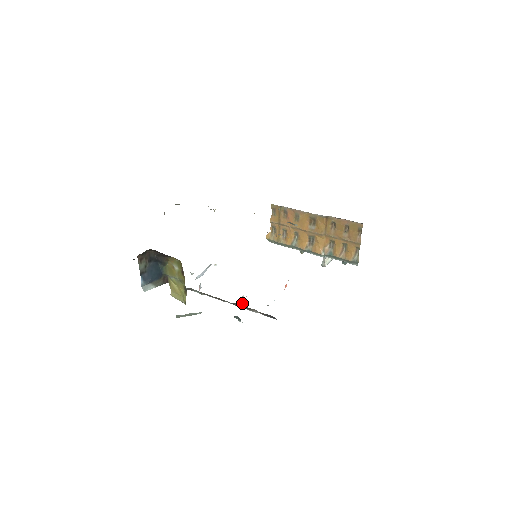
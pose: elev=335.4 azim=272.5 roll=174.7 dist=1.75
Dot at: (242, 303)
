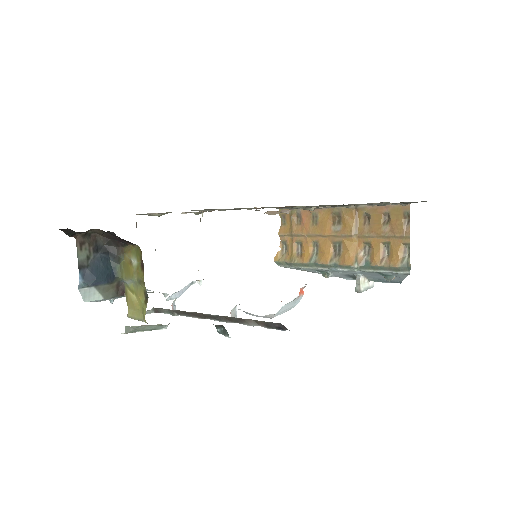
Dot at: occluded
